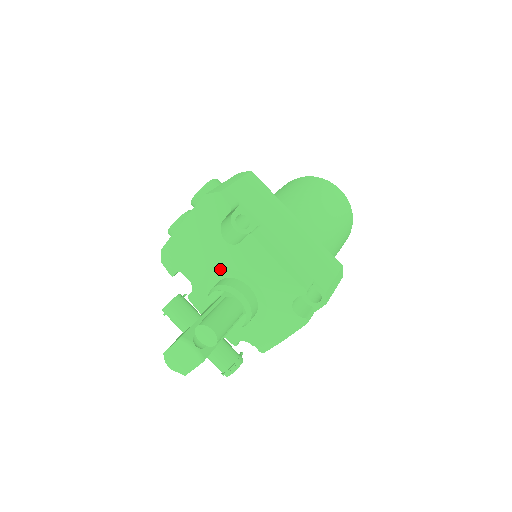
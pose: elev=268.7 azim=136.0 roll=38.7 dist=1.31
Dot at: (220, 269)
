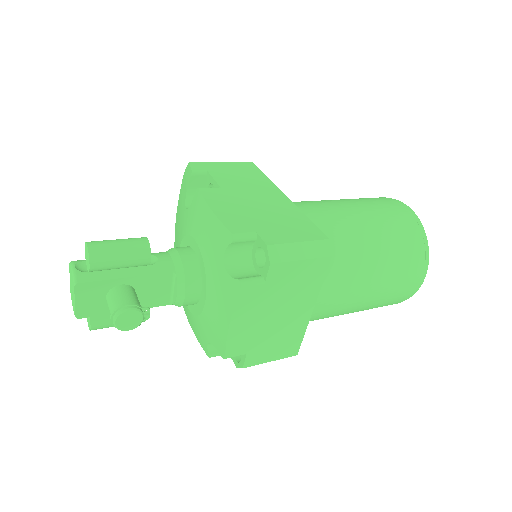
Dot at: (181, 241)
